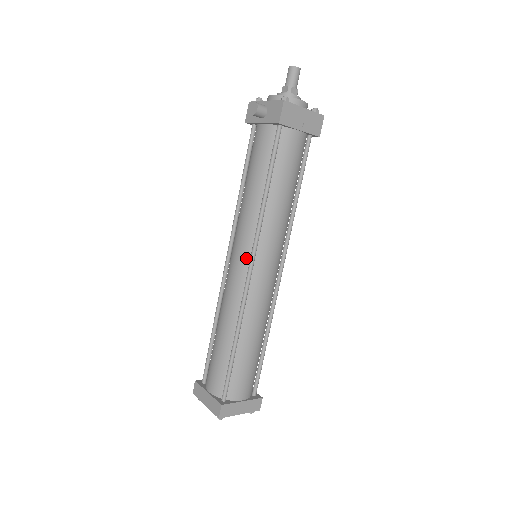
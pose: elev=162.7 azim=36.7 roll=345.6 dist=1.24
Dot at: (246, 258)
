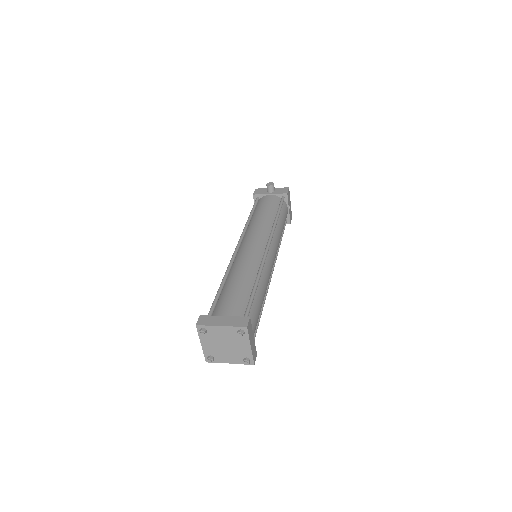
Dot at: (263, 242)
